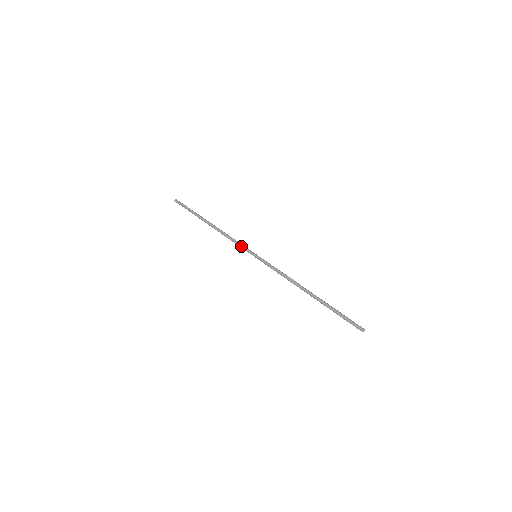
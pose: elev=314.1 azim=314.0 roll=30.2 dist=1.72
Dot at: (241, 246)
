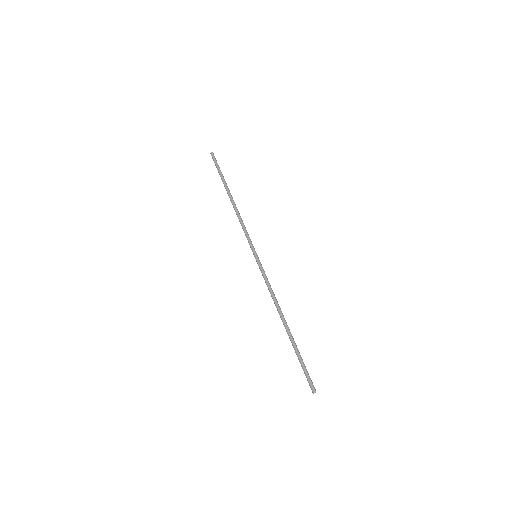
Dot at: occluded
